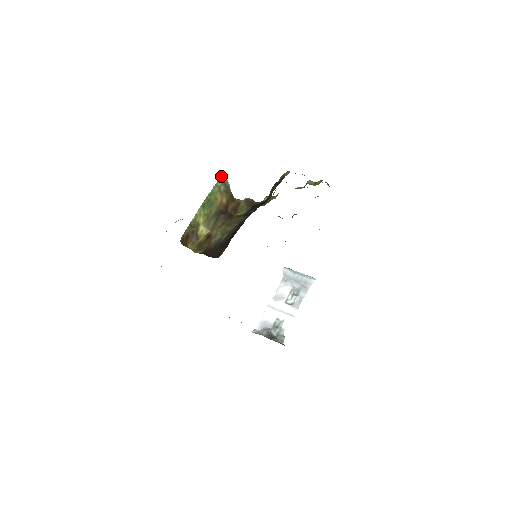
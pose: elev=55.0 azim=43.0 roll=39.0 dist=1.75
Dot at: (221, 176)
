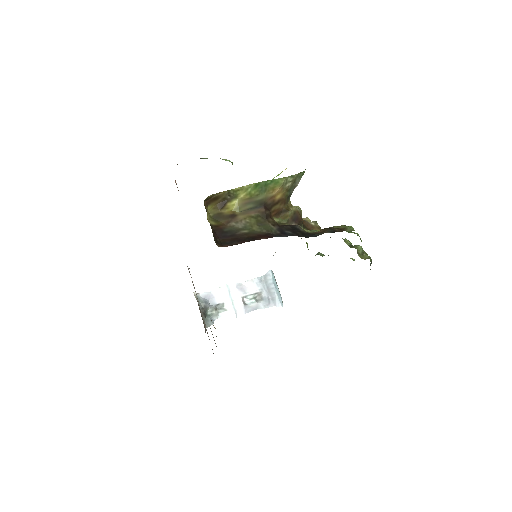
Dot at: (298, 174)
